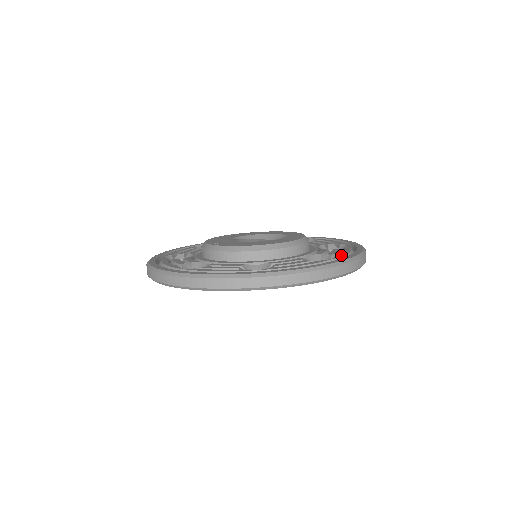
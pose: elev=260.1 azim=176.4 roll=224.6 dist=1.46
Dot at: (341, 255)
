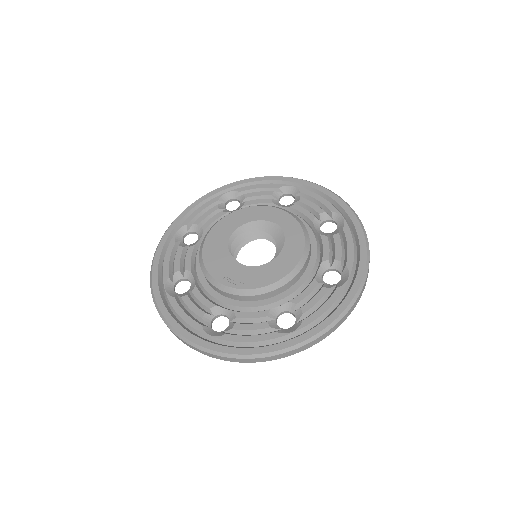
Dot at: (351, 263)
